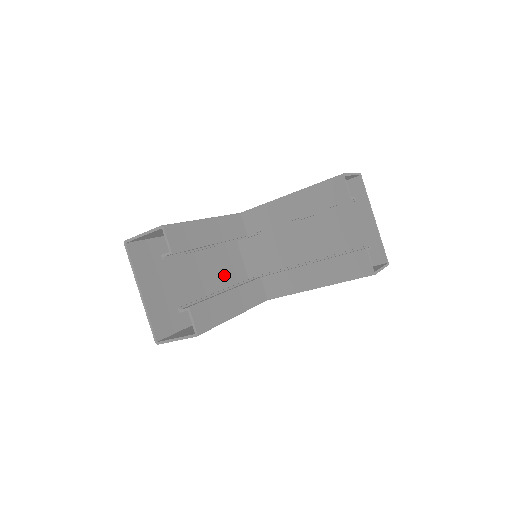
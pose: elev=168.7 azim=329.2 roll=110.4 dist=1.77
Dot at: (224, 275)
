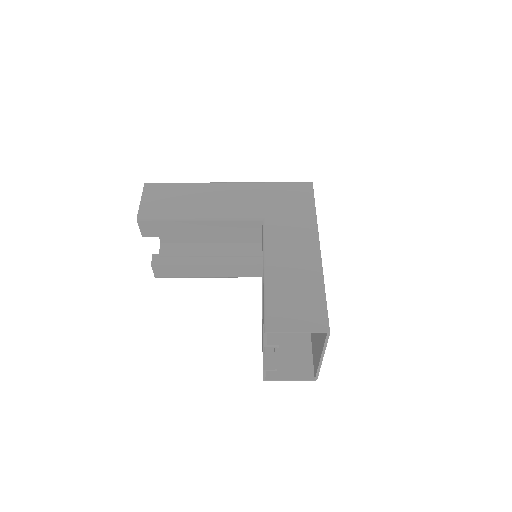
Dot at: occluded
